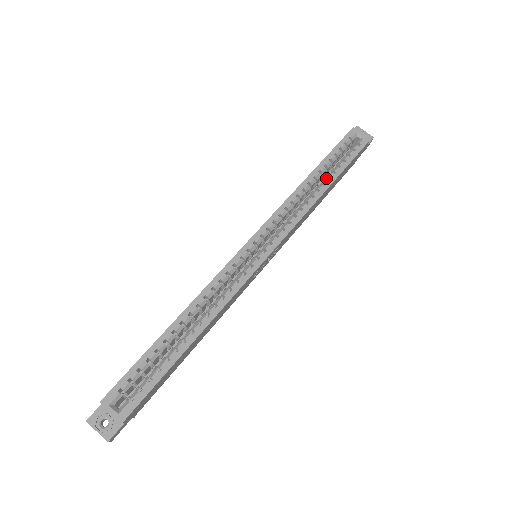
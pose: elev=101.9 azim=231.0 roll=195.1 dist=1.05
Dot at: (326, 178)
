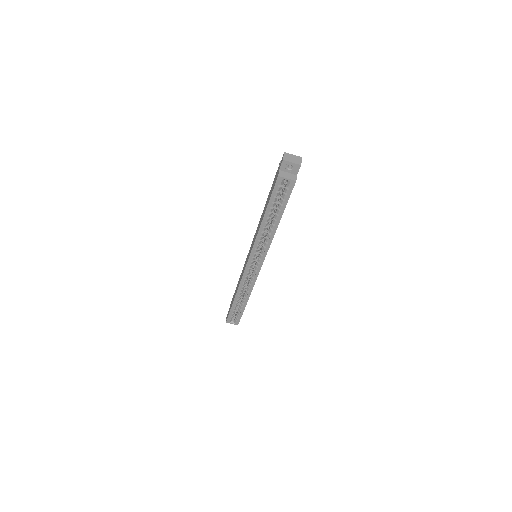
Dot at: (274, 216)
